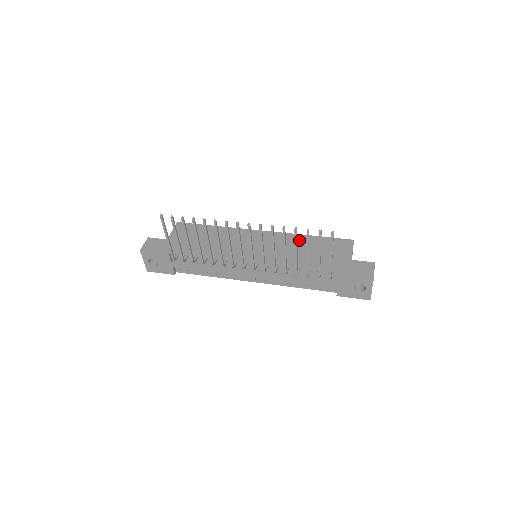
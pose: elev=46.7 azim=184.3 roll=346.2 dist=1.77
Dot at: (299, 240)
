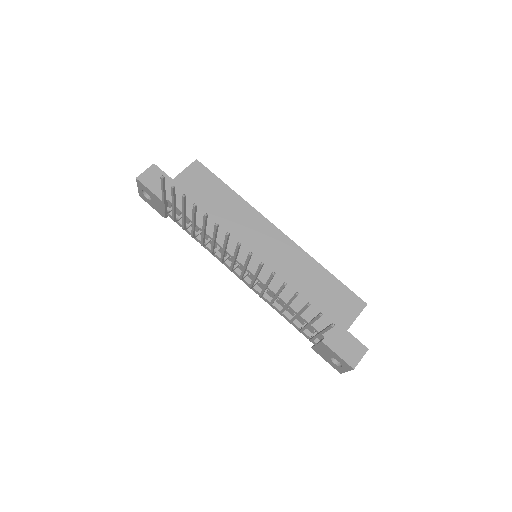
Dot at: (310, 269)
